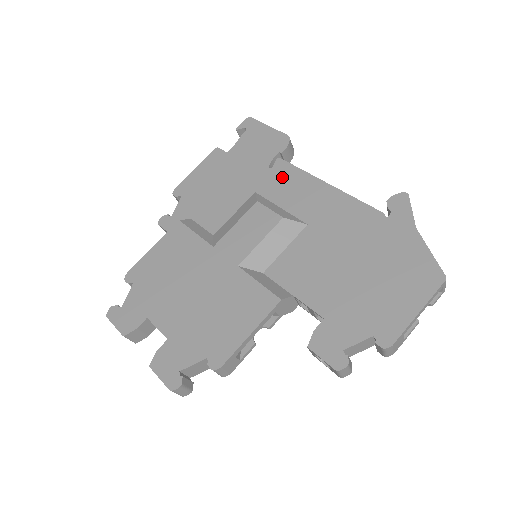
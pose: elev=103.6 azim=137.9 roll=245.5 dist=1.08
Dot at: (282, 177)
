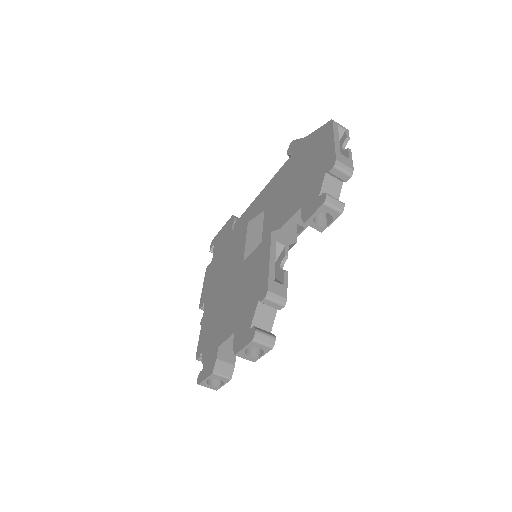
Dot at: (240, 224)
